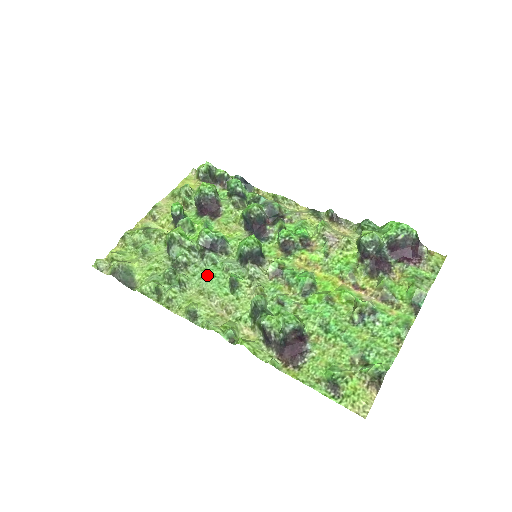
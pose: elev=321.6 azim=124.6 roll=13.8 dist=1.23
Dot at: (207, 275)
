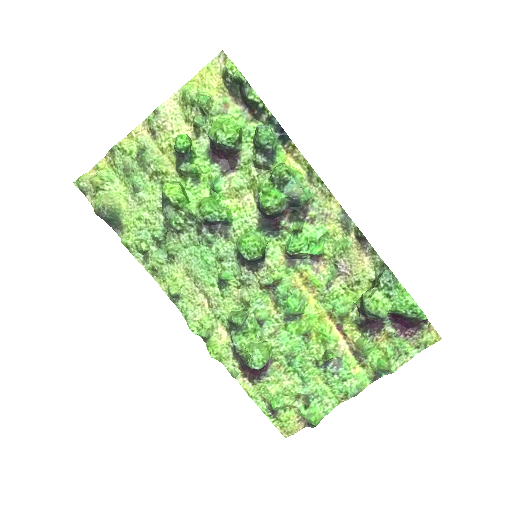
Dot at: (199, 256)
